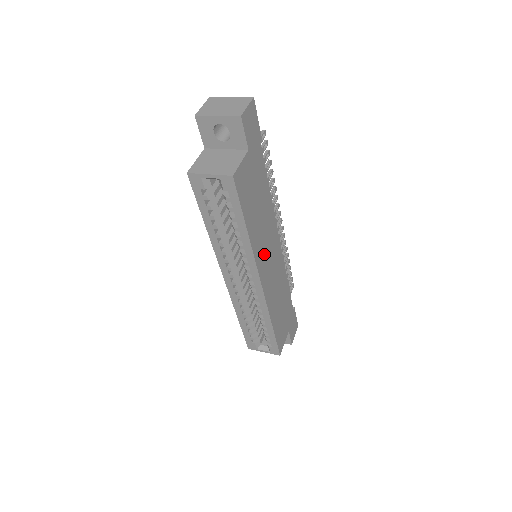
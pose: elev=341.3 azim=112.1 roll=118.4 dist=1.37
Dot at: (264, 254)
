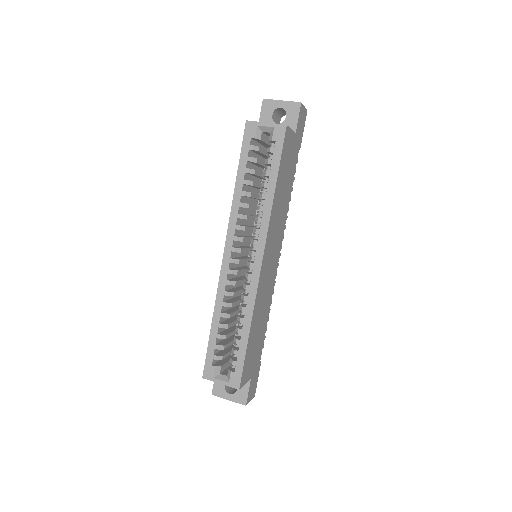
Dot at: (272, 239)
